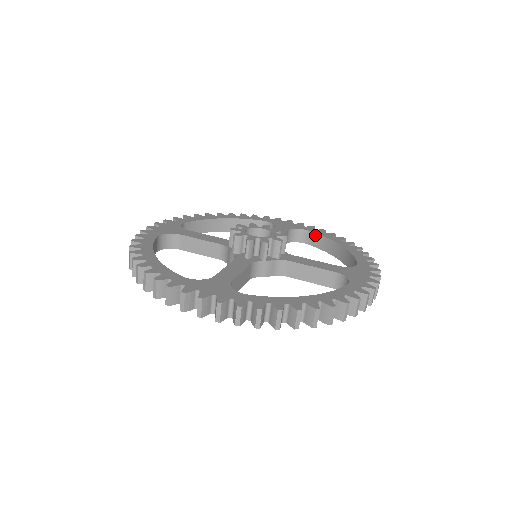
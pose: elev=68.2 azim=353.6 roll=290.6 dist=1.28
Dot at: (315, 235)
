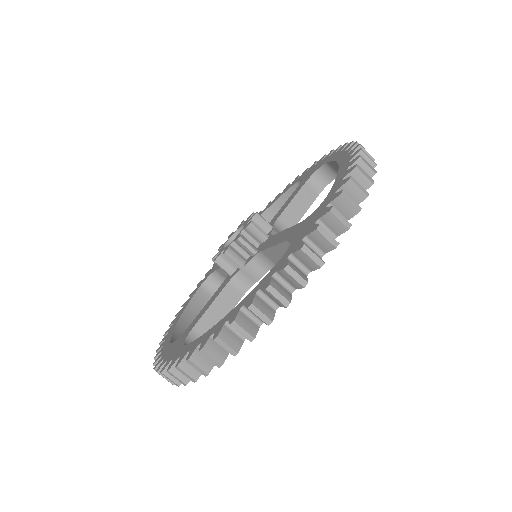
Dot at: (332, 164)
